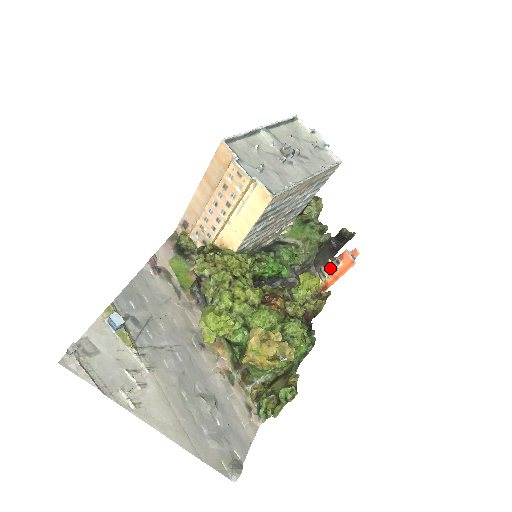
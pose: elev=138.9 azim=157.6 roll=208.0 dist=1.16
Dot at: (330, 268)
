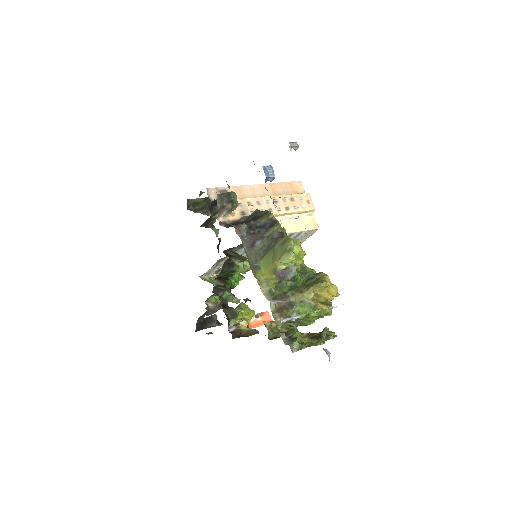
Dot at: occluded
